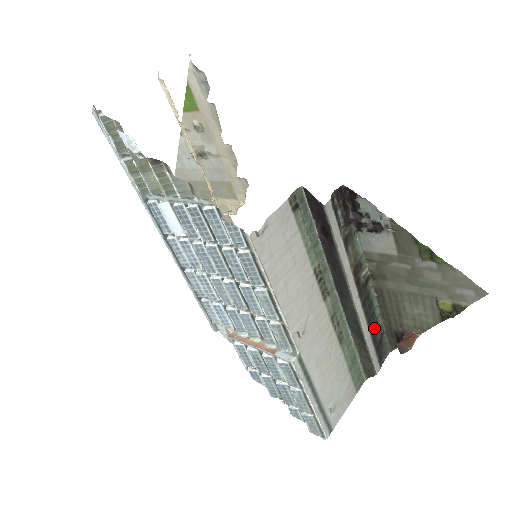
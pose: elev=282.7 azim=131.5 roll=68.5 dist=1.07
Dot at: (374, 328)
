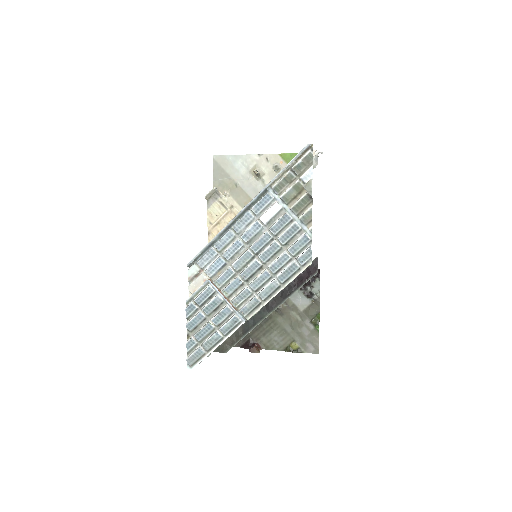
Dot at: occluded
